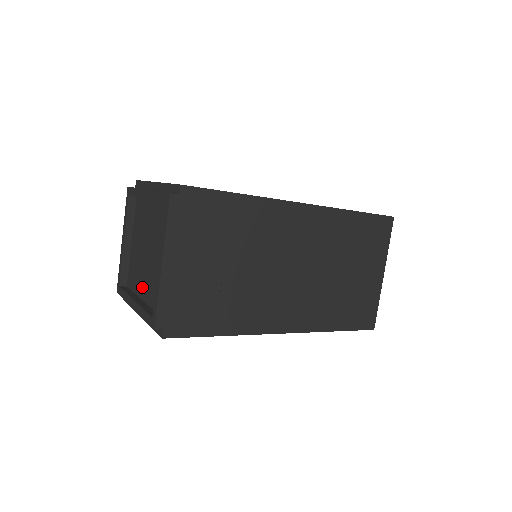
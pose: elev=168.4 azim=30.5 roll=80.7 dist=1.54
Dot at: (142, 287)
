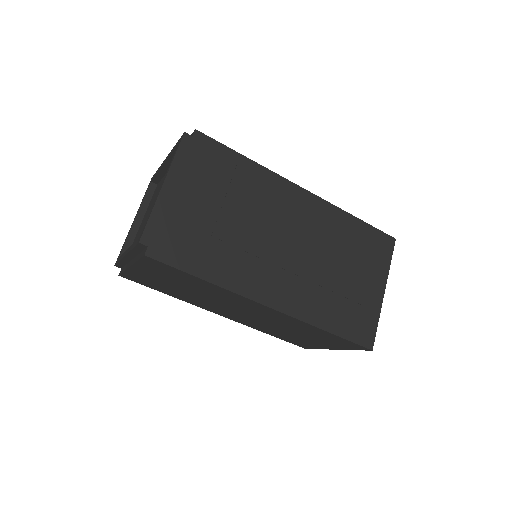
Dot at: occluded
